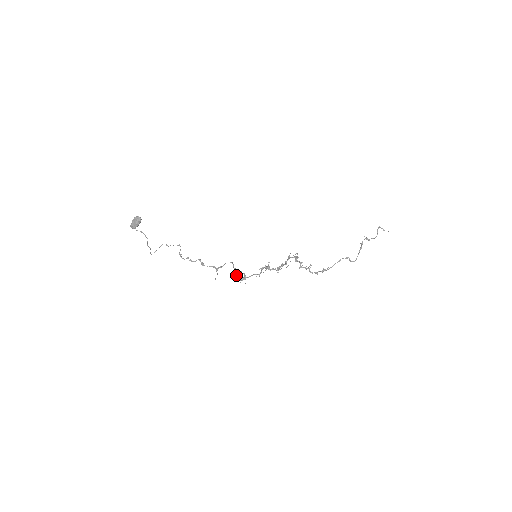
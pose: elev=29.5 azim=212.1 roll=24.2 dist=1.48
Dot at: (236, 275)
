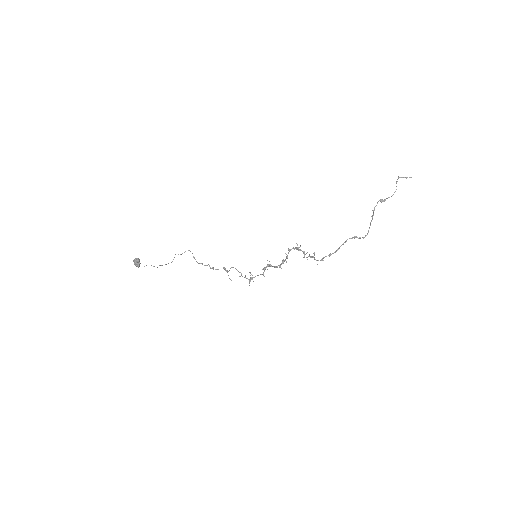
Dot at: occluded
